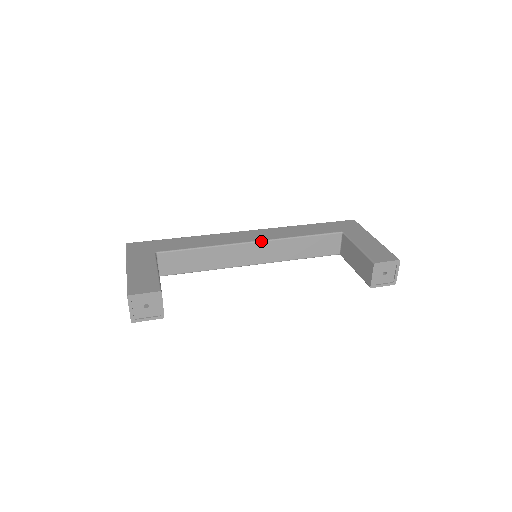
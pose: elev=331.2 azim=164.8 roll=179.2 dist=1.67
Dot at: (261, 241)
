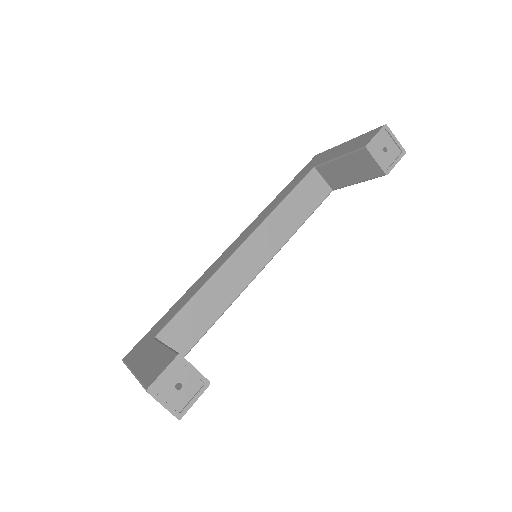
Dot at: (247, 239)
